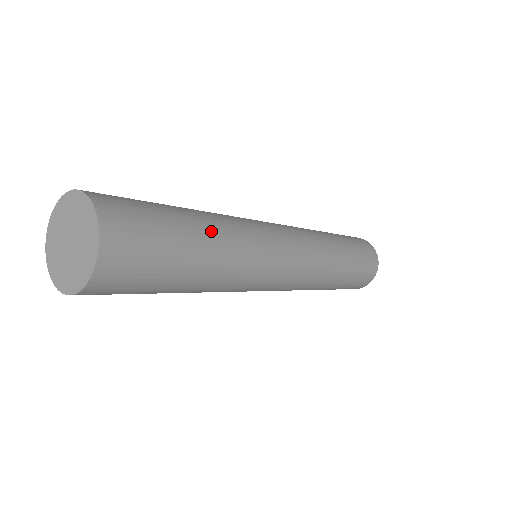
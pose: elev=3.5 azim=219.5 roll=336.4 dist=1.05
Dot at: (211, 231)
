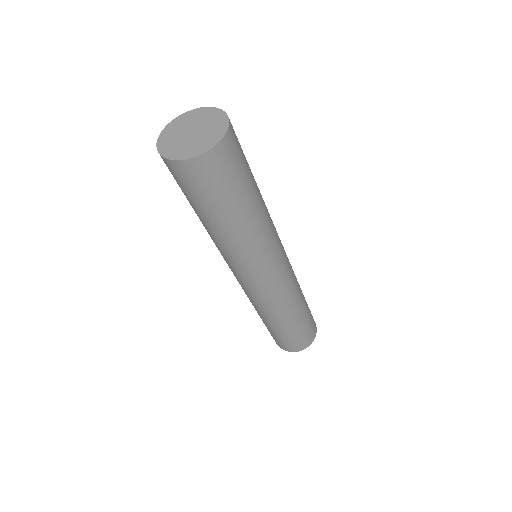
Dot at: occluded
